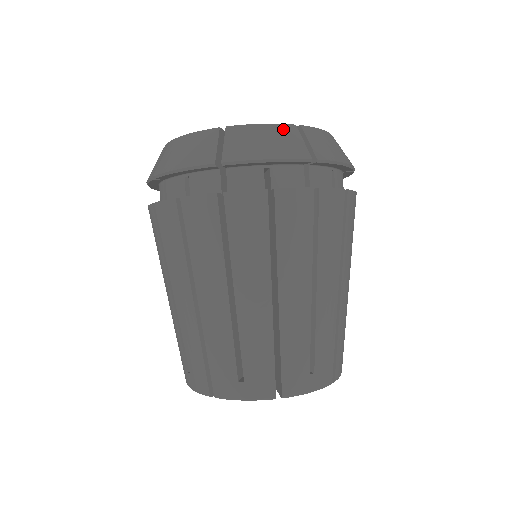
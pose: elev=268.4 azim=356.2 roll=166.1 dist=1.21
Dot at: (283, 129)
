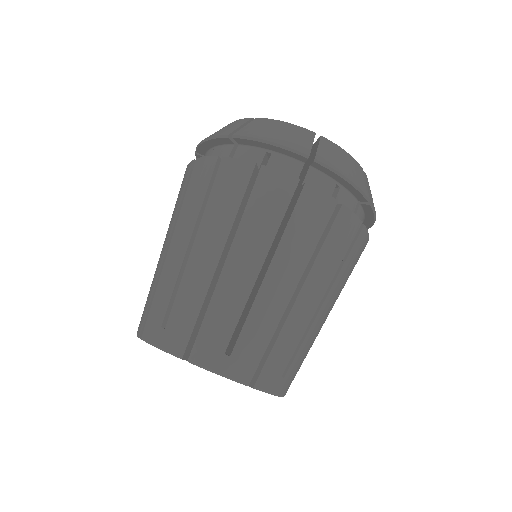
Dot at: (300, 130)
